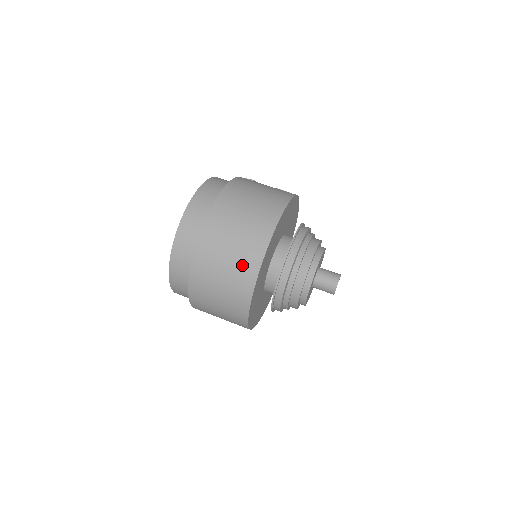
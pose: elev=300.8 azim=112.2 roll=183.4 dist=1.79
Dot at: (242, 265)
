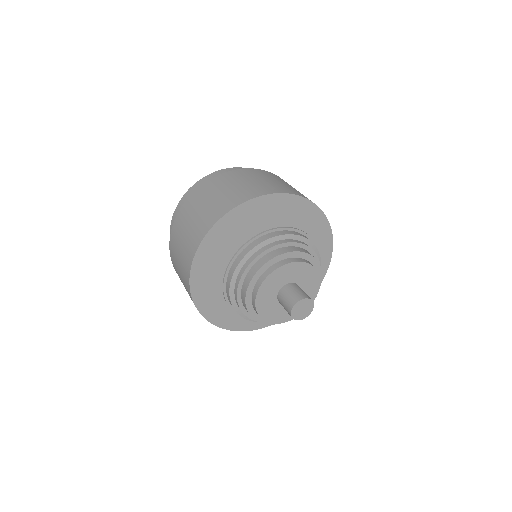
Dot at: (244, 191)
